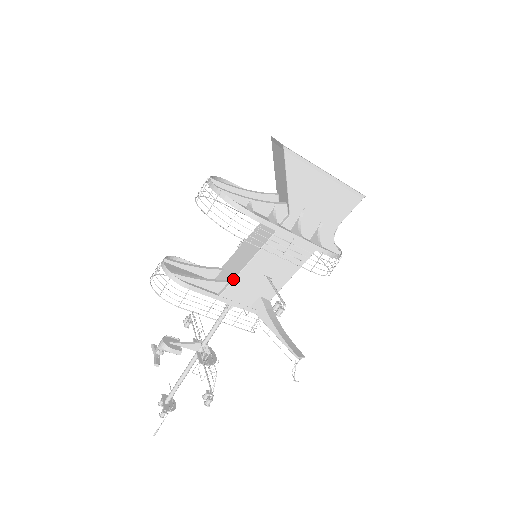
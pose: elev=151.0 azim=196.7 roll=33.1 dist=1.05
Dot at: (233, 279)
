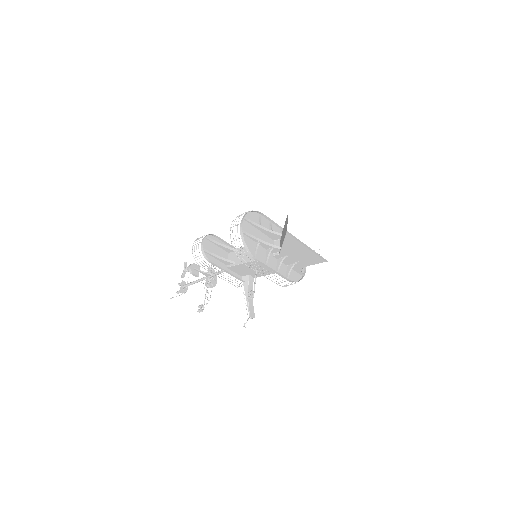
Dot at: (237, 264)
